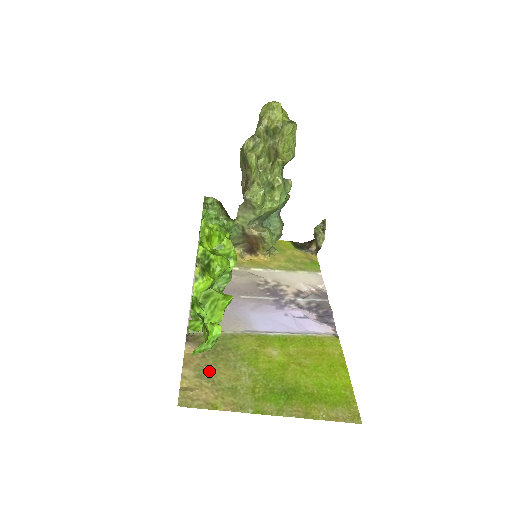
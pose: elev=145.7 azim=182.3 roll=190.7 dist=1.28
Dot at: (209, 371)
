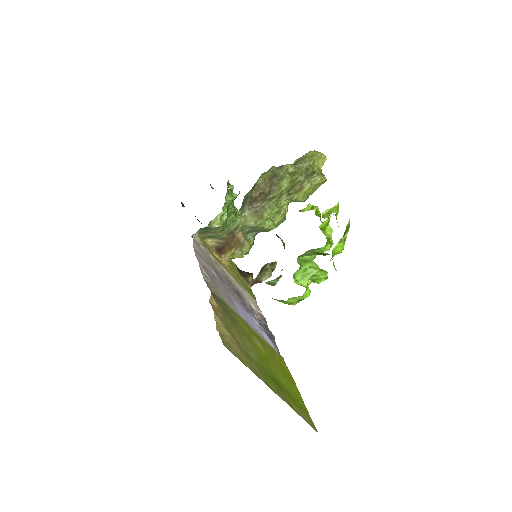
Dot at: (231, 329)
